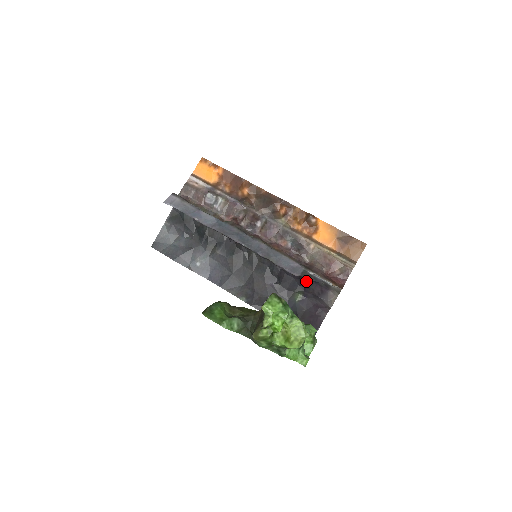
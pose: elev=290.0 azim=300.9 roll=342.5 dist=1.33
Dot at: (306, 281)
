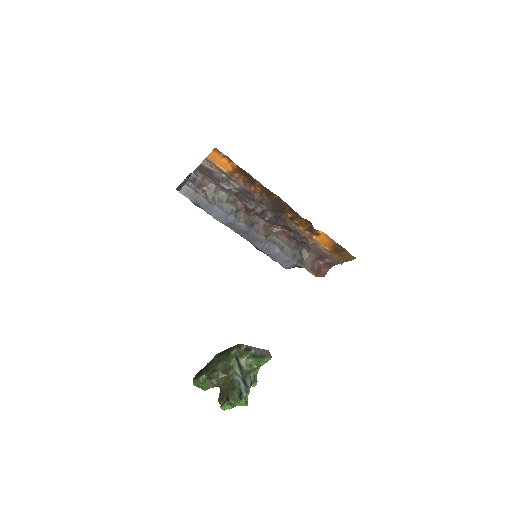
Dot at: occluded
